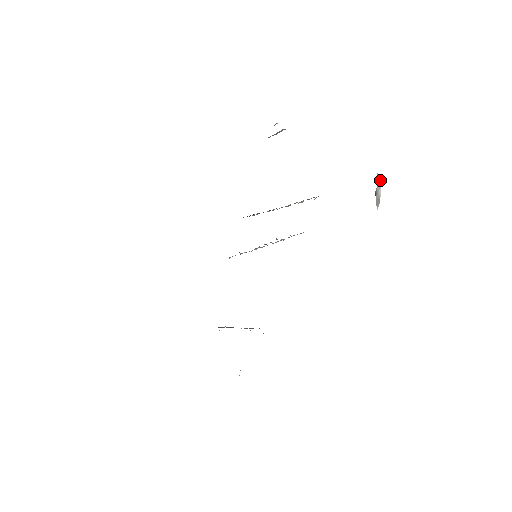
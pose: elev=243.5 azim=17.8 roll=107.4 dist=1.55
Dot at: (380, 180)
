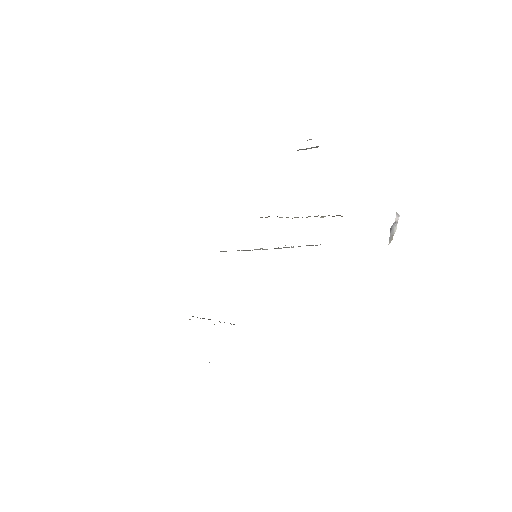
Dot at: (398, 219)
